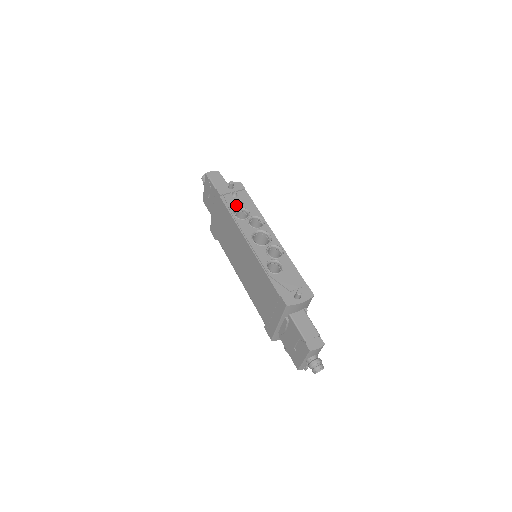
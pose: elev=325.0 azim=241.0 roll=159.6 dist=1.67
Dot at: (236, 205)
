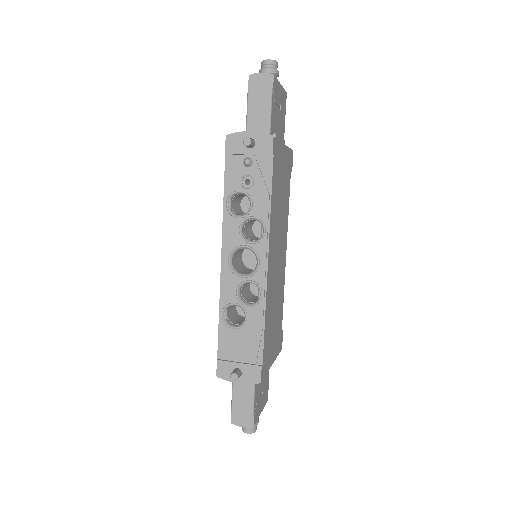
Dot at: (239, 184)
